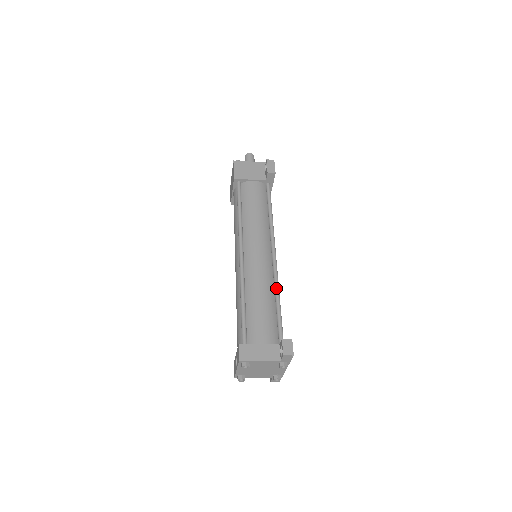
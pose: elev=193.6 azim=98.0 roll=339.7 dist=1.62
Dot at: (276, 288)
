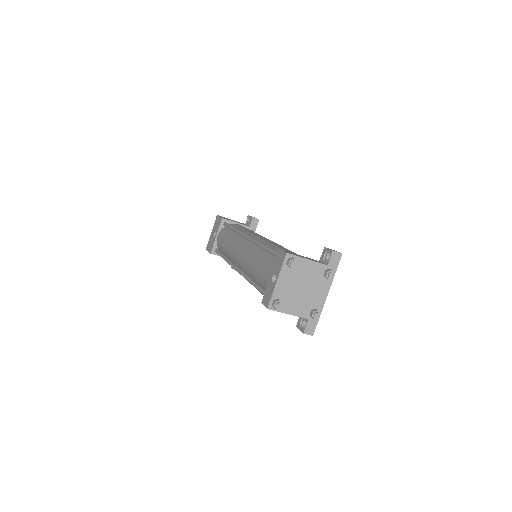
Dot at: occluded
